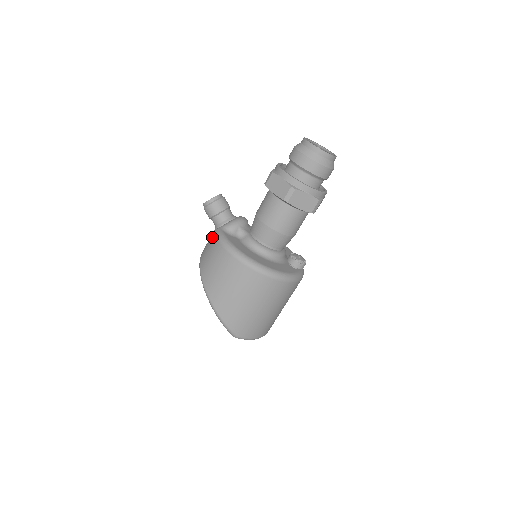
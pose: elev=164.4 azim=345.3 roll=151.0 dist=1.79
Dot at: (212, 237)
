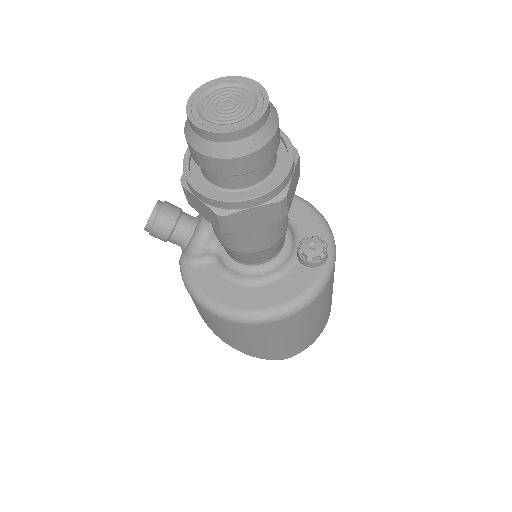
Dot at: occluded
